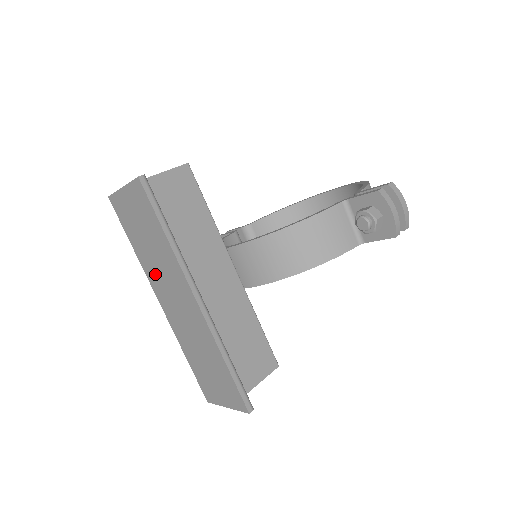
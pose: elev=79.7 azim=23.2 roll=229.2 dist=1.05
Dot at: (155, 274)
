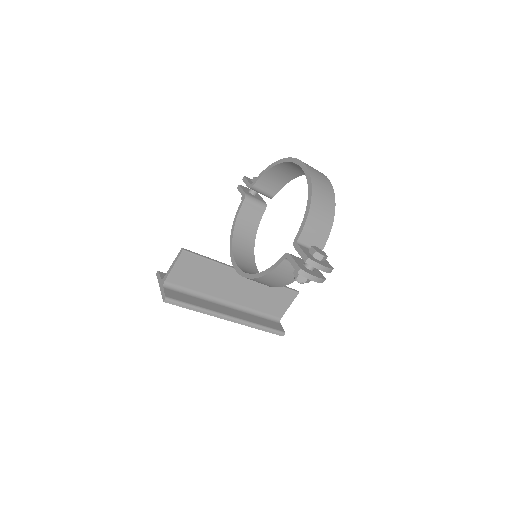
Dot at: occluded
